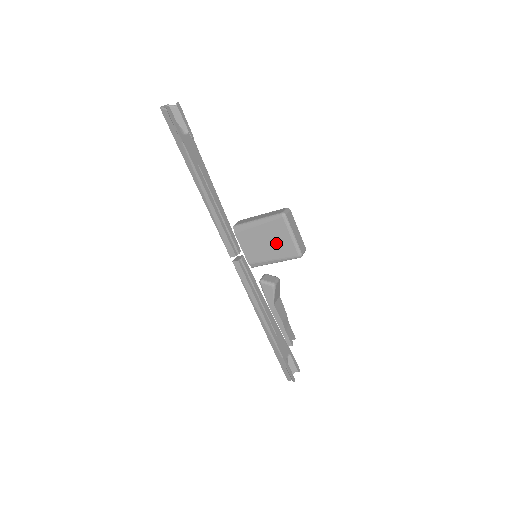
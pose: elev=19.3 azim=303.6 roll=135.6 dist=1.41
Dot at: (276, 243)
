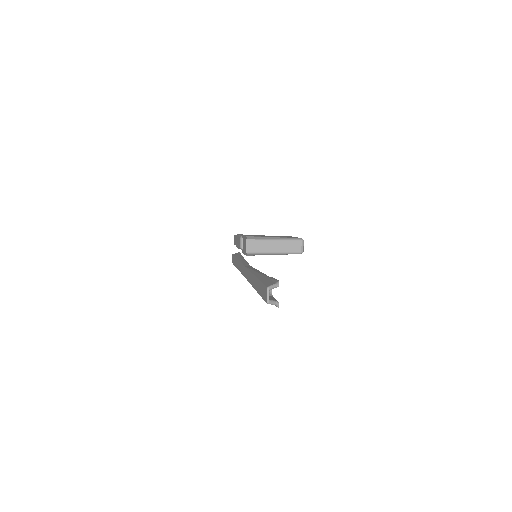
Dot at: occluded
